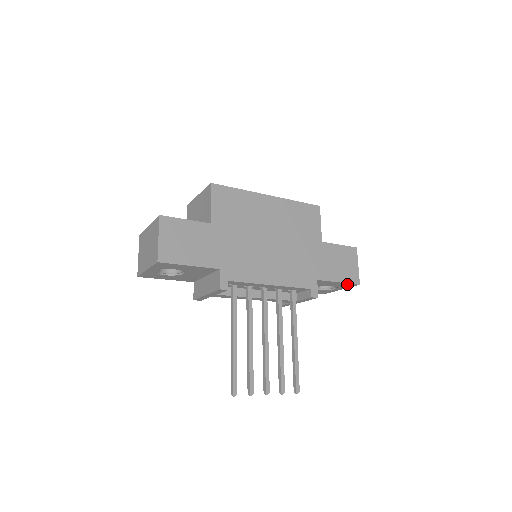
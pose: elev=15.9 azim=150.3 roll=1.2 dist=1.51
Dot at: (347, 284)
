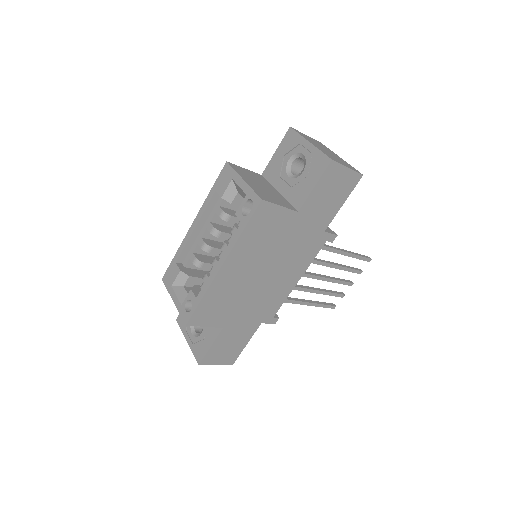
Dot at: occluded
